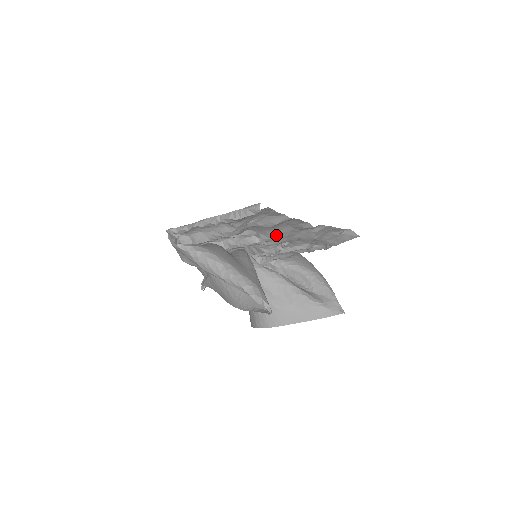
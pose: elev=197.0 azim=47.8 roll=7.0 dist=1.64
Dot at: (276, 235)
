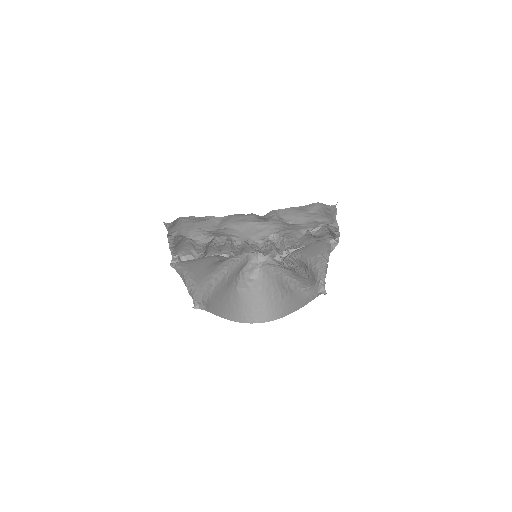
Dot at: (243, 233)
